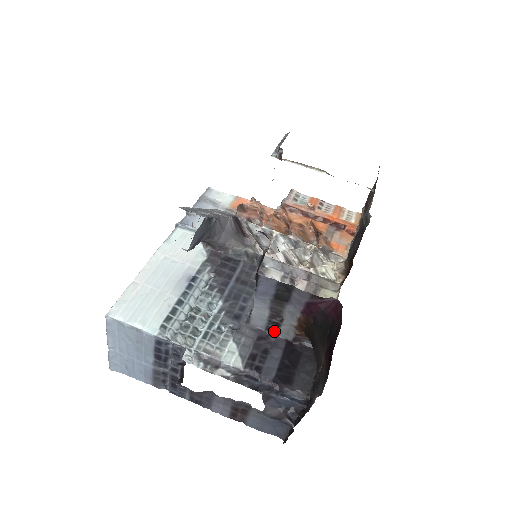
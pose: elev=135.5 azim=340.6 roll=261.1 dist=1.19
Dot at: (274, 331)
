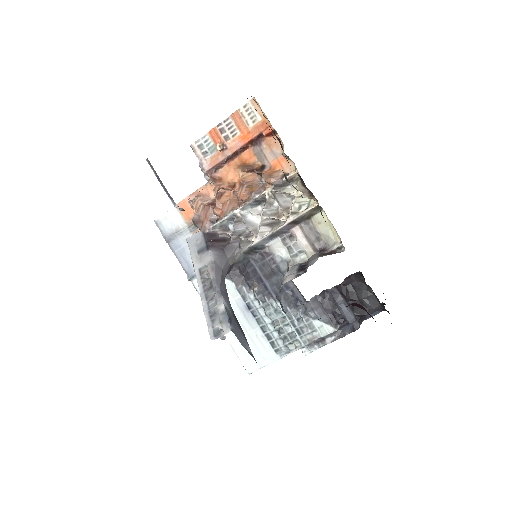
Dot at: (324, 290)
